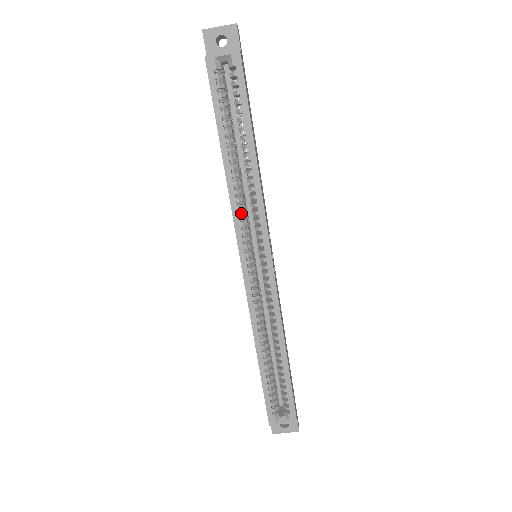
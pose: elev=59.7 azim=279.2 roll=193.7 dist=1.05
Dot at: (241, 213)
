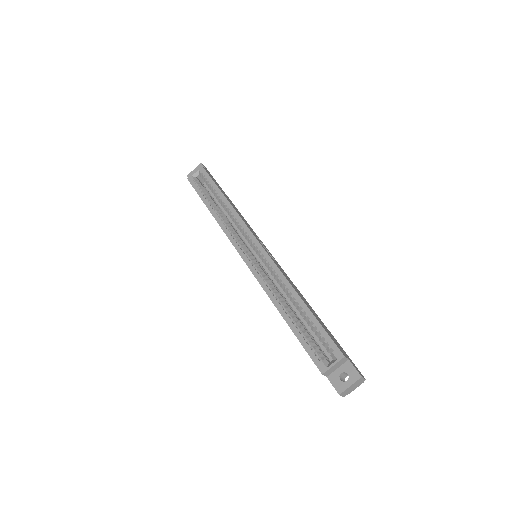
Dot at: (231, 231)
